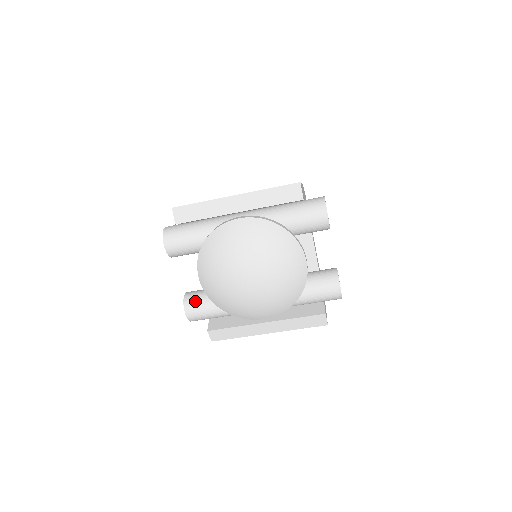
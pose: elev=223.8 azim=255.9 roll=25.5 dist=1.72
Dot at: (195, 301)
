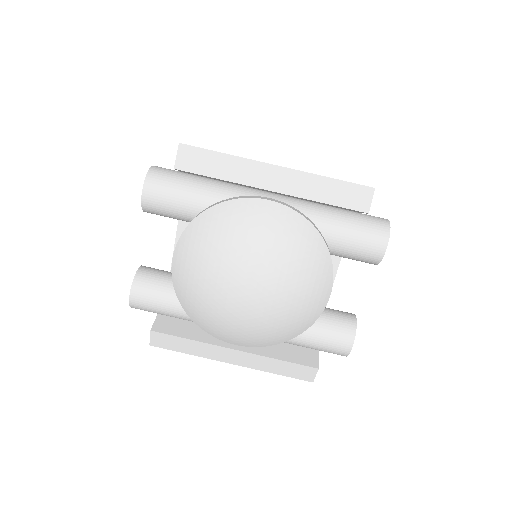
Dot at: (151, 284)
